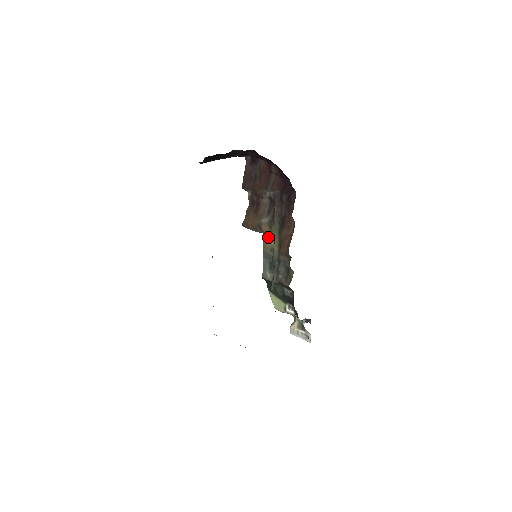
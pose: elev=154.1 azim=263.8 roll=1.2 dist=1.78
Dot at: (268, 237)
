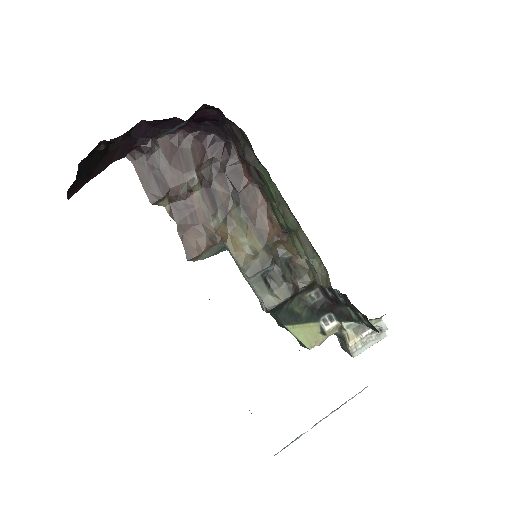
Dot at: (236, 242)
